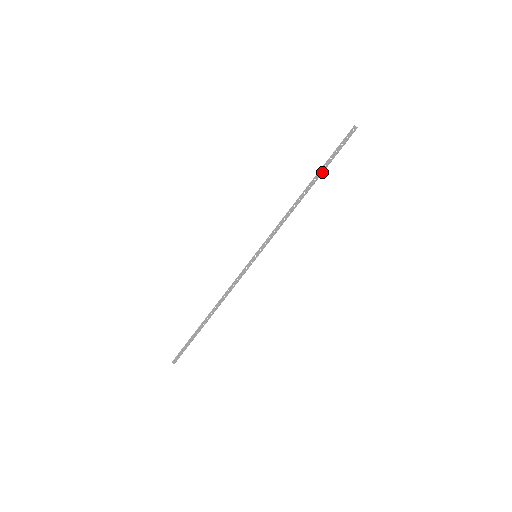
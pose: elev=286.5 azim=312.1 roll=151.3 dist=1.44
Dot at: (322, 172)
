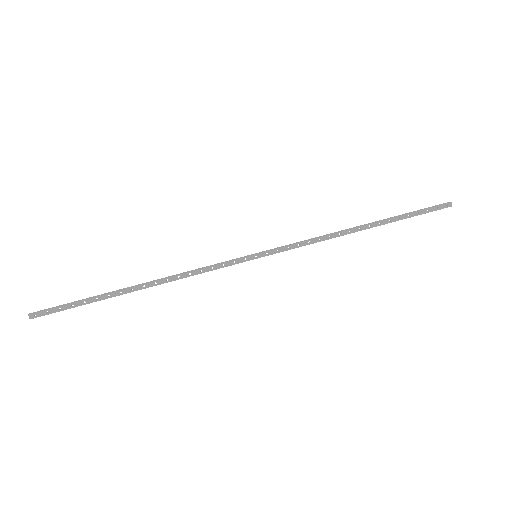
Dot at: occluded
